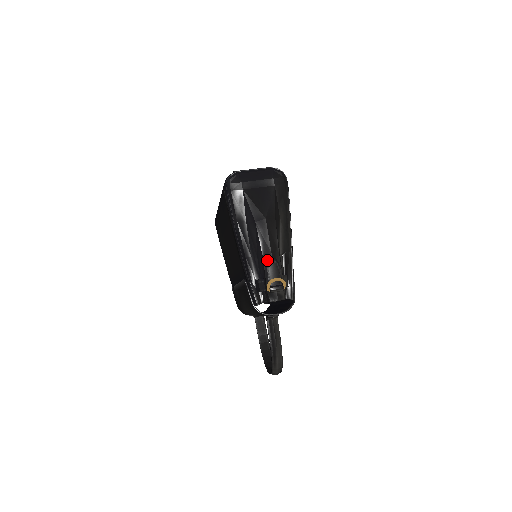
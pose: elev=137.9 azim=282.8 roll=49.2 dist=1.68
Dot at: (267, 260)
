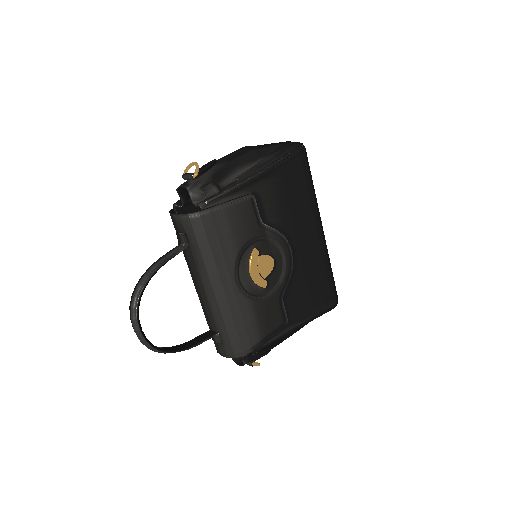
Dot at: occluded
